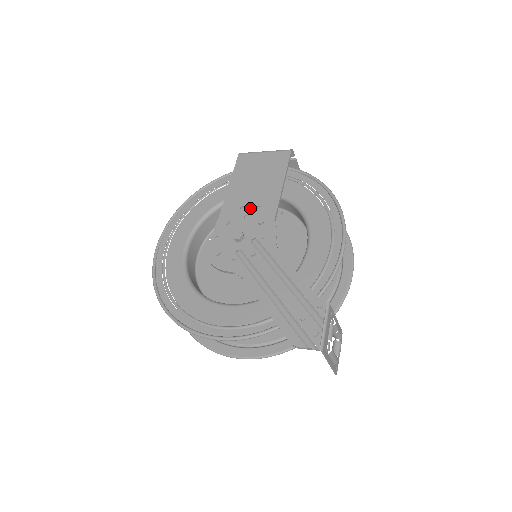
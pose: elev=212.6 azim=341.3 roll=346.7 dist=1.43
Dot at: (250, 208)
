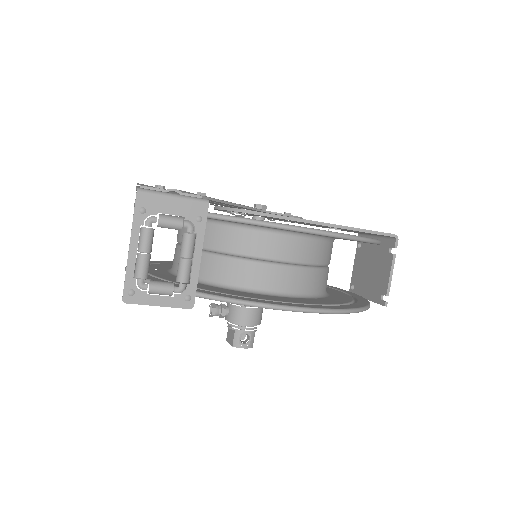
Dot at: occluded
